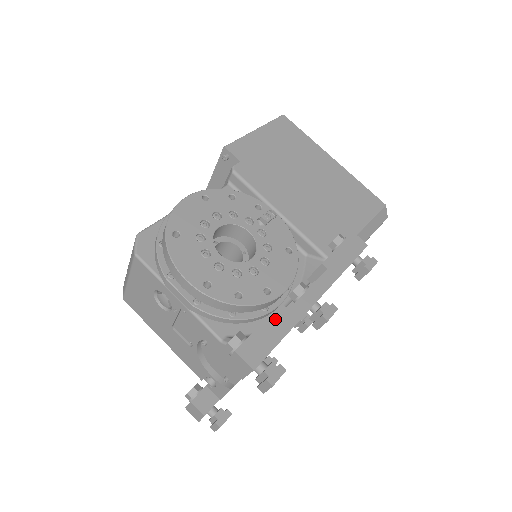
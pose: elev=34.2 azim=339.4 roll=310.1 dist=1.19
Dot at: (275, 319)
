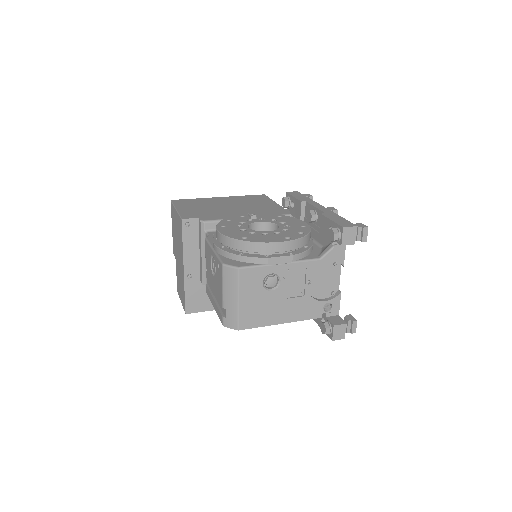
Dot at: (329, 217)
